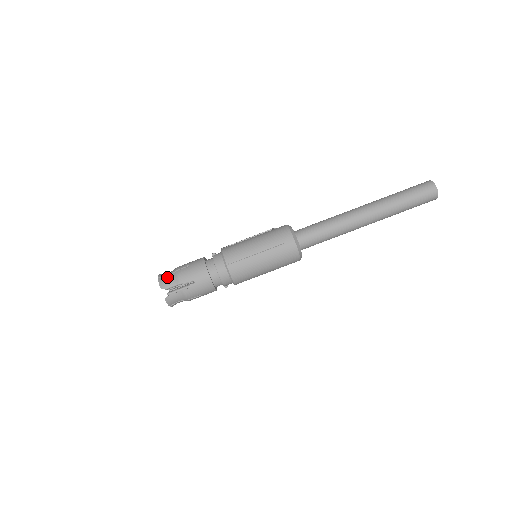
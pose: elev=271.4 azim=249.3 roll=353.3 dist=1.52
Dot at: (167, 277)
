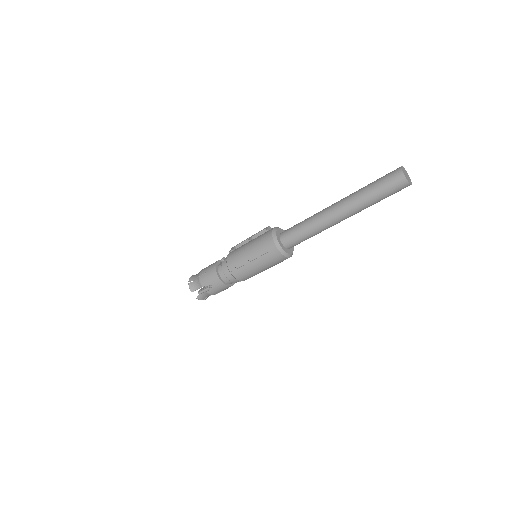
Dot at: (194, 282)
